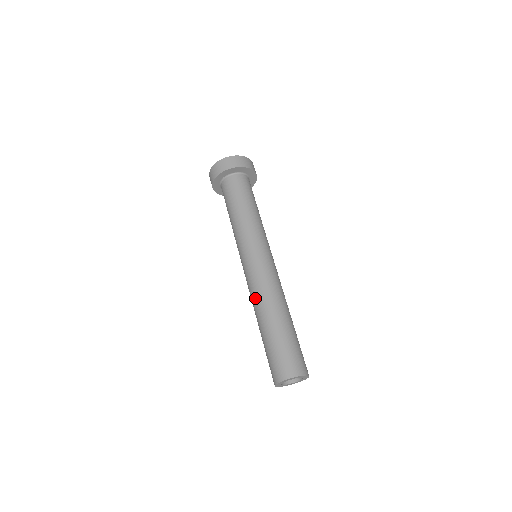
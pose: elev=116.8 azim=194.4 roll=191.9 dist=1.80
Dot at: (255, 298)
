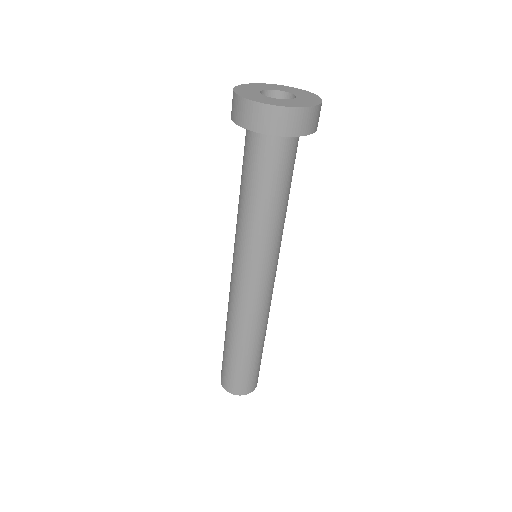
Dot at: (231, 314)
